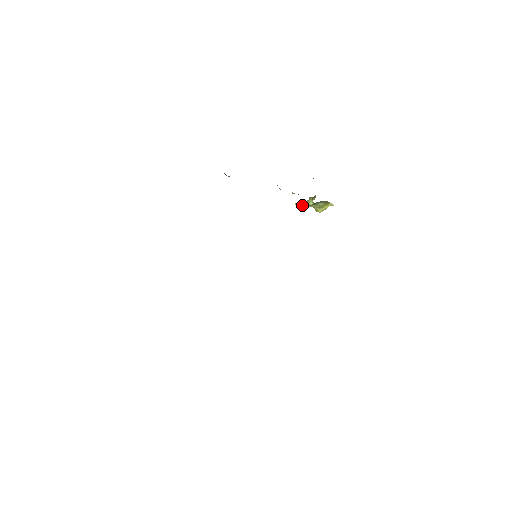
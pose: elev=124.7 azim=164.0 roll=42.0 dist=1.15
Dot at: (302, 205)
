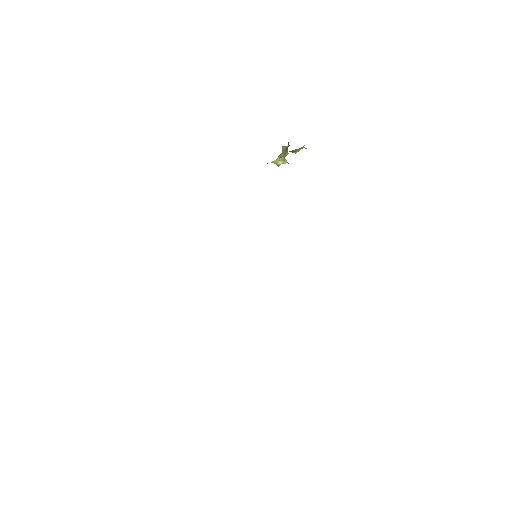
Dot at: occluded
